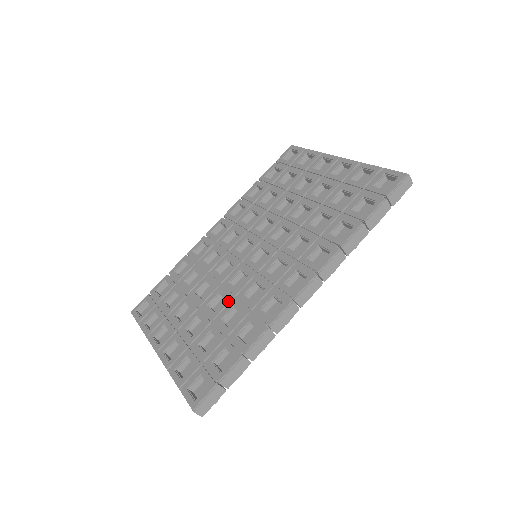
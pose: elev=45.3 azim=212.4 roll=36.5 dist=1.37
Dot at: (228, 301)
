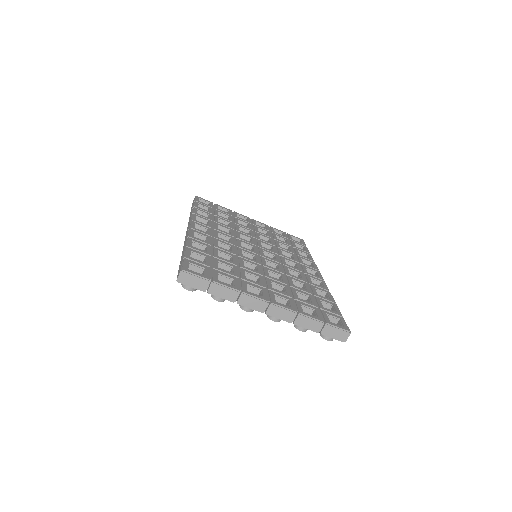
Dot at: (284, 275)
